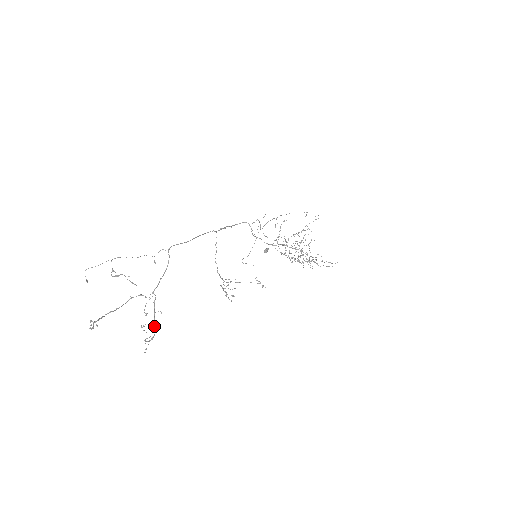
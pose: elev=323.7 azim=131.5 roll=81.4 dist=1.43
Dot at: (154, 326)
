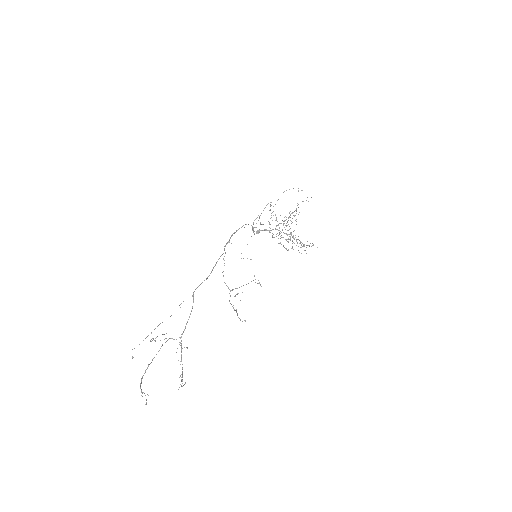
Dot at: (181, 360)
